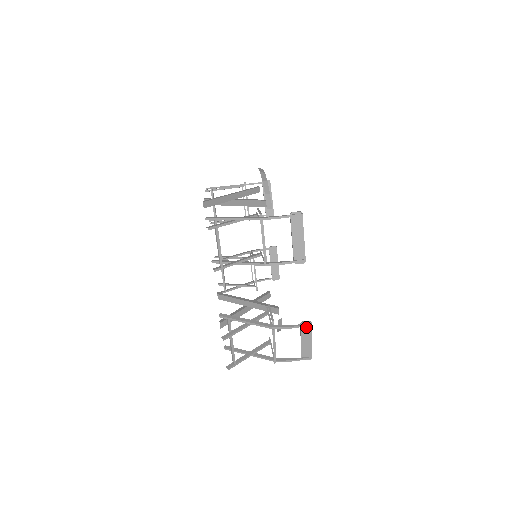
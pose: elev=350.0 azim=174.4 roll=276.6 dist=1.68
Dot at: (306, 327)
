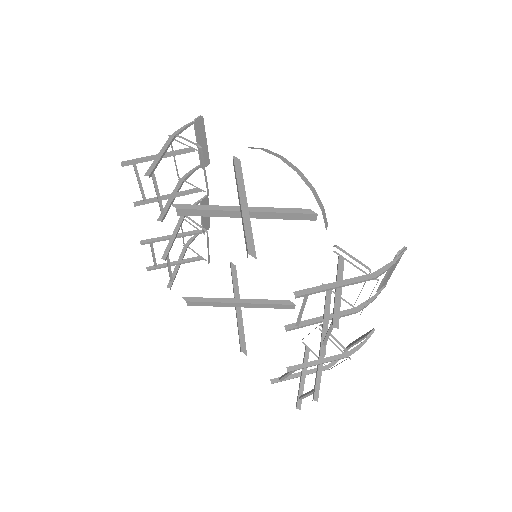
Dot at: (369, 335)
